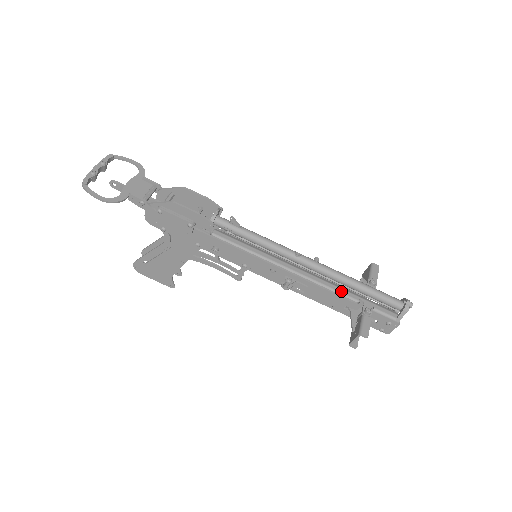
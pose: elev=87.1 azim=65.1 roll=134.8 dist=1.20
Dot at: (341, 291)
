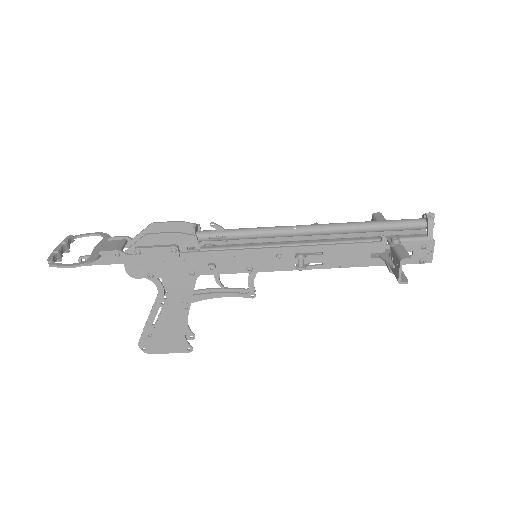
Dot at: (357, 239)
